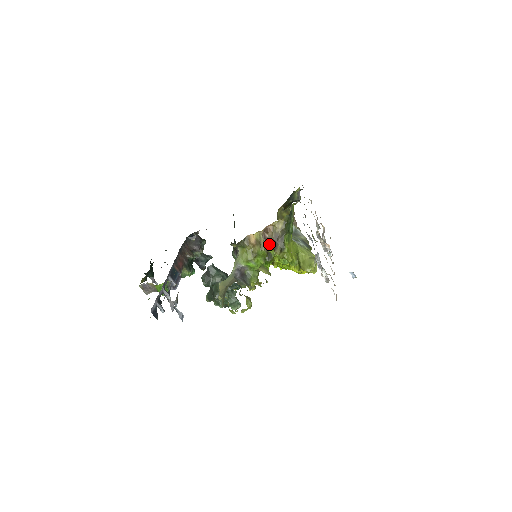
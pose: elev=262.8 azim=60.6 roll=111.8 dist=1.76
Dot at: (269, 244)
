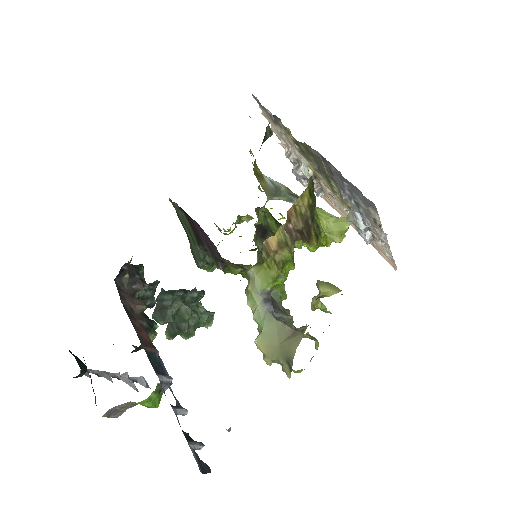
Dot at: (295, 236)
